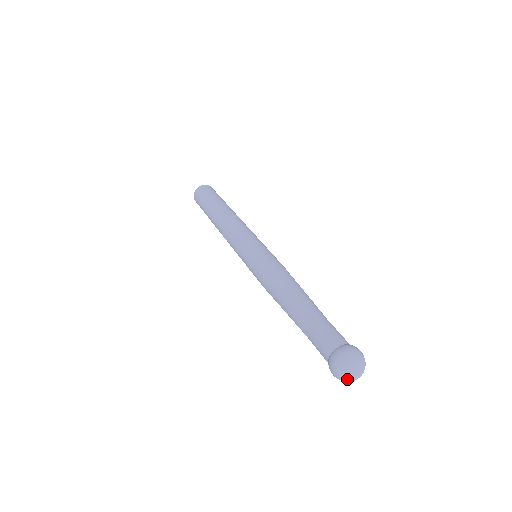
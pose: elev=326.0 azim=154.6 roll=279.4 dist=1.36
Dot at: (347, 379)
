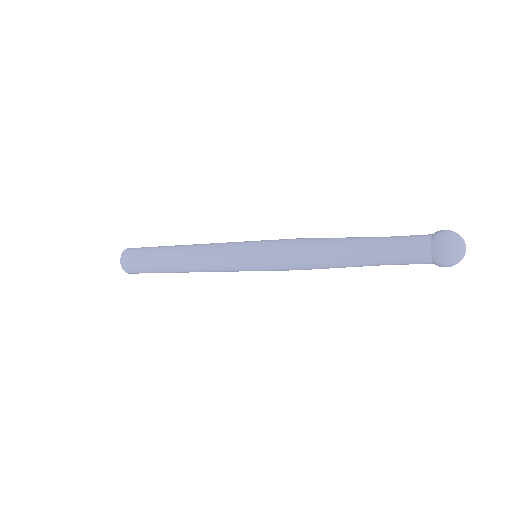
Dot at: (462, 258)
